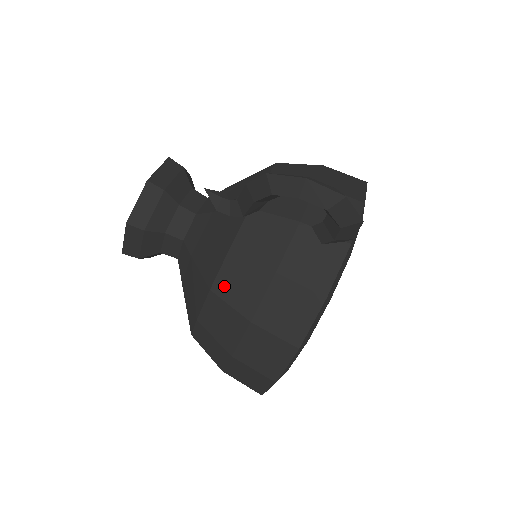
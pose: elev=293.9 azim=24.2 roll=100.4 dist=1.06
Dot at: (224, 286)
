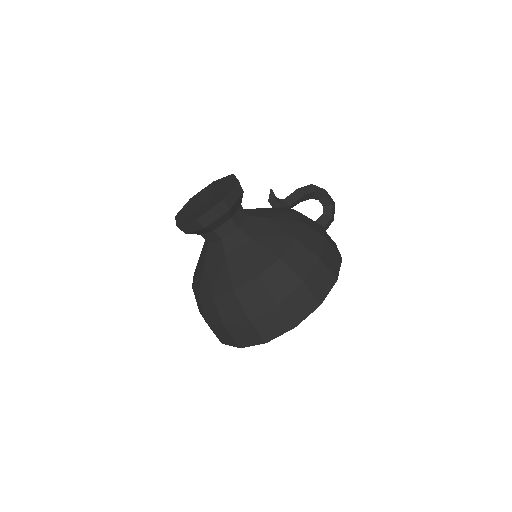
Dot at: (306, 222)
